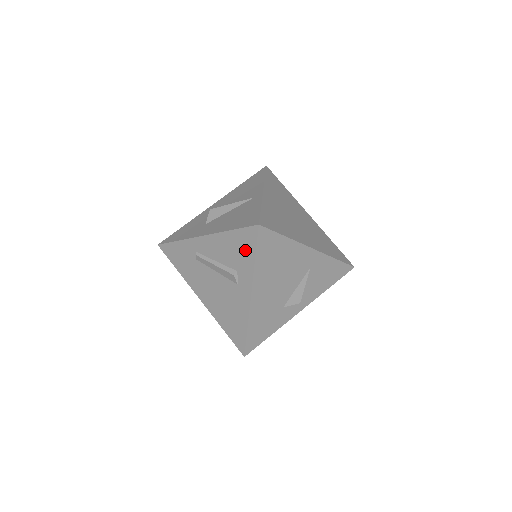
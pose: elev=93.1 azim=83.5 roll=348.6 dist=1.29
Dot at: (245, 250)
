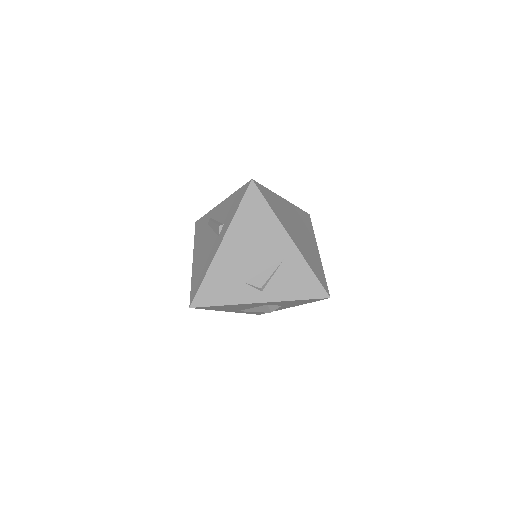
Dot at: (236, 204)
